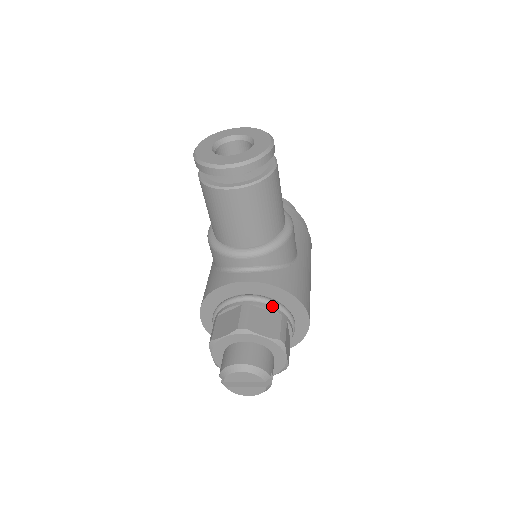
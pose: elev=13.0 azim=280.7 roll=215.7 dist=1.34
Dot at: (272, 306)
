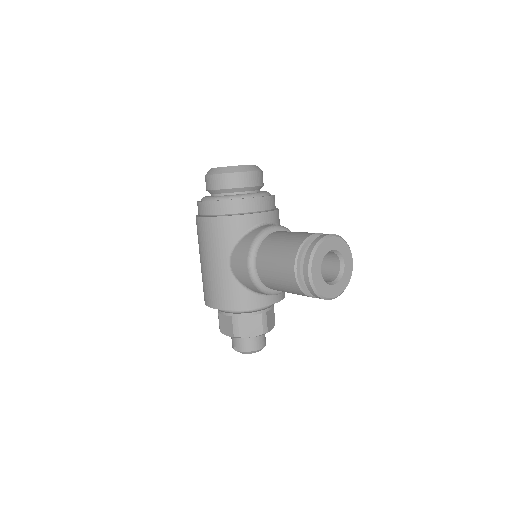
Dot at: (273, 305)
